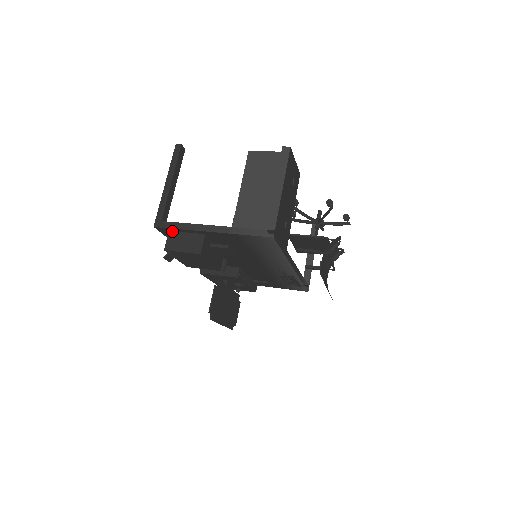
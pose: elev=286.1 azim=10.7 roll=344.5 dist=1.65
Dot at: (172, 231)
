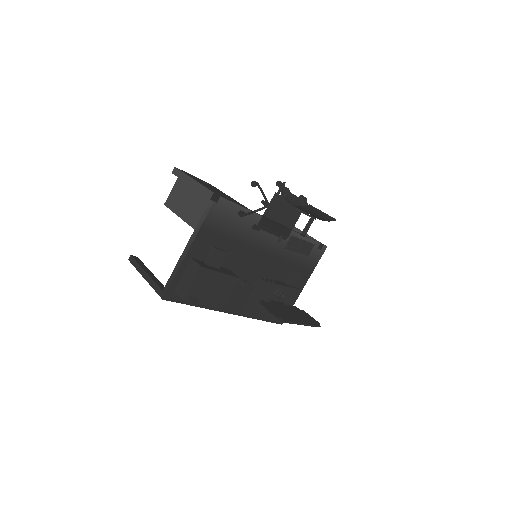
Dot at: (175, 287)
